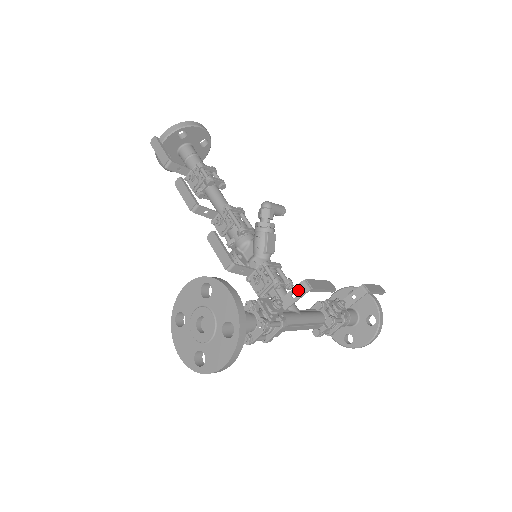
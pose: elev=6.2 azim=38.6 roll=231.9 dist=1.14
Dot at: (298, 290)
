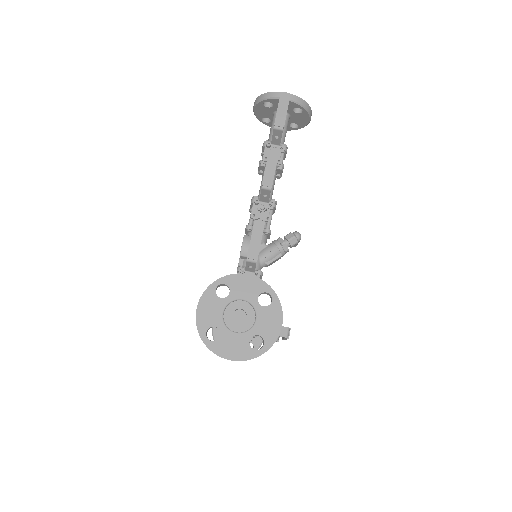
Dot at: (281, 330)
